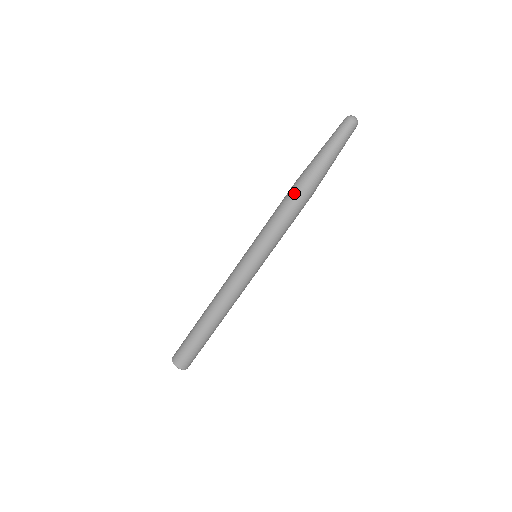
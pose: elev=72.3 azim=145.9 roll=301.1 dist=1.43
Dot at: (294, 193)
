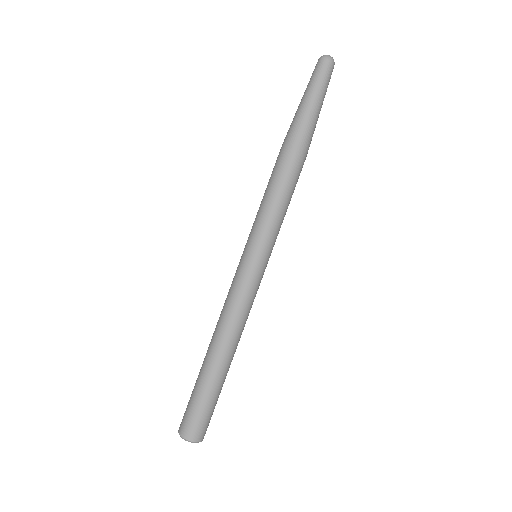
Dot at: (291, 163)
